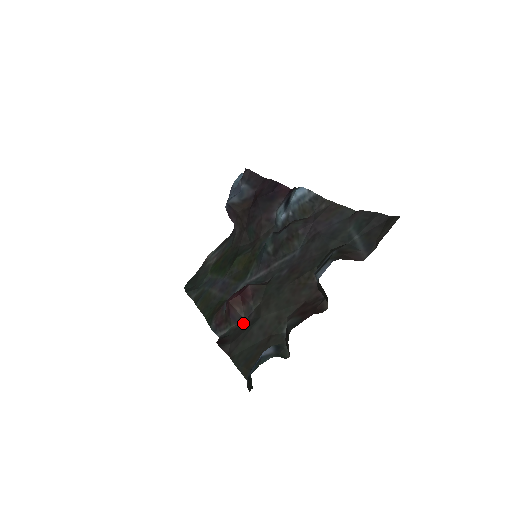
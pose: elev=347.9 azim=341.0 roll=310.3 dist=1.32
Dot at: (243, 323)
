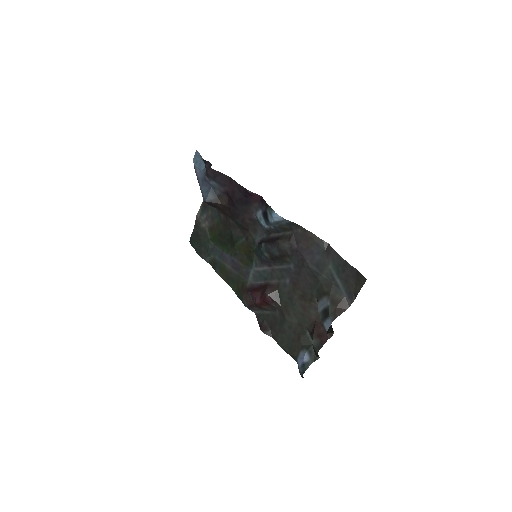
Dot at: (272, 314)
